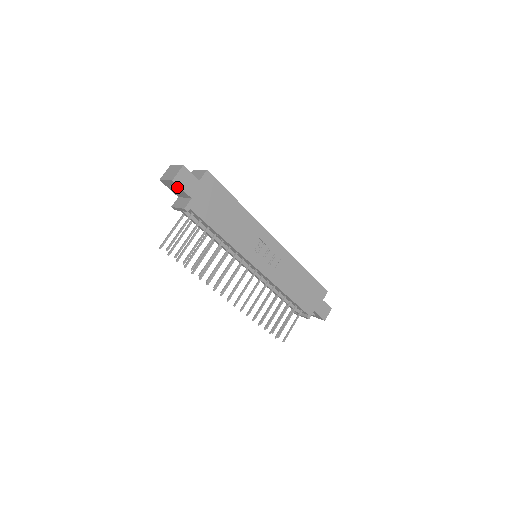
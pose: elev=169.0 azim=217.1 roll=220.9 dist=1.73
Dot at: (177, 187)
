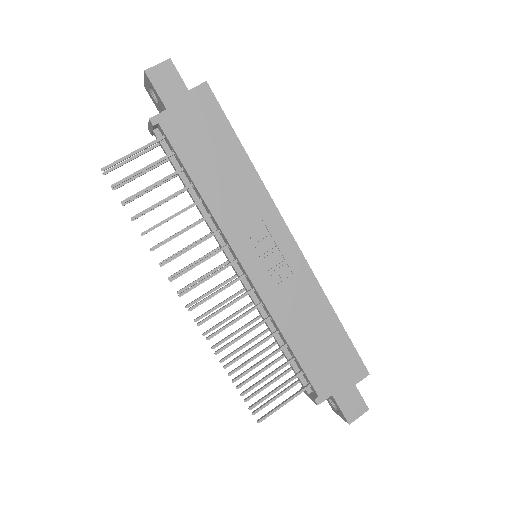
Dot at: (152, 88)
